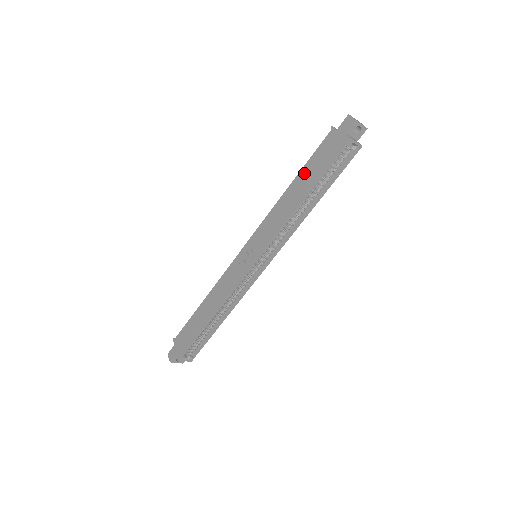
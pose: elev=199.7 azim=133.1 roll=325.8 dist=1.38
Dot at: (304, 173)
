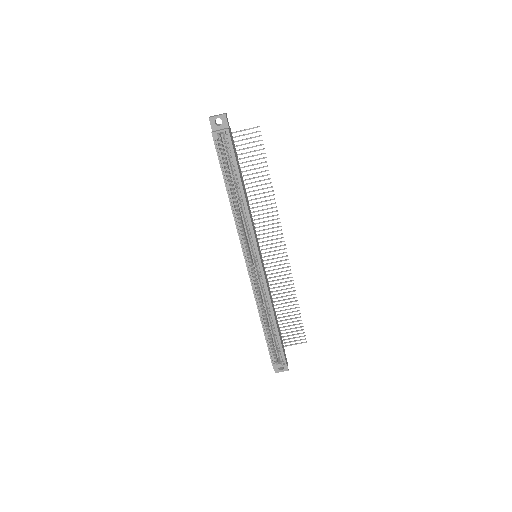
Dot at: occluded
